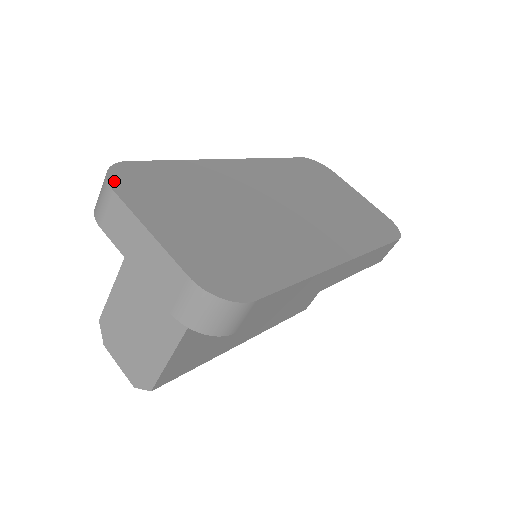
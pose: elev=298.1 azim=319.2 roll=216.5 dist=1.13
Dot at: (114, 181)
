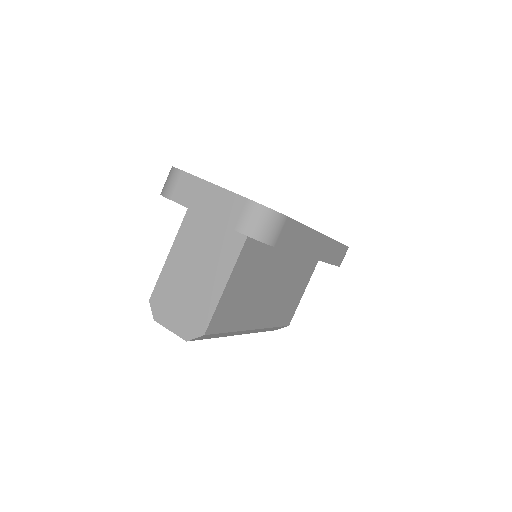
Dot at: occluded
